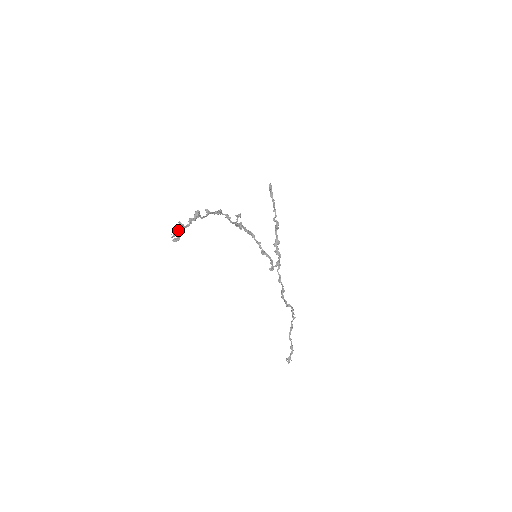
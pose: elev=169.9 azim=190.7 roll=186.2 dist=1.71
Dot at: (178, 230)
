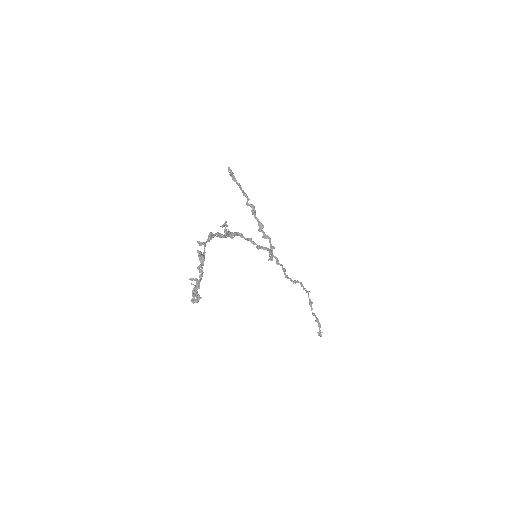
Dot at: (196, 289)
